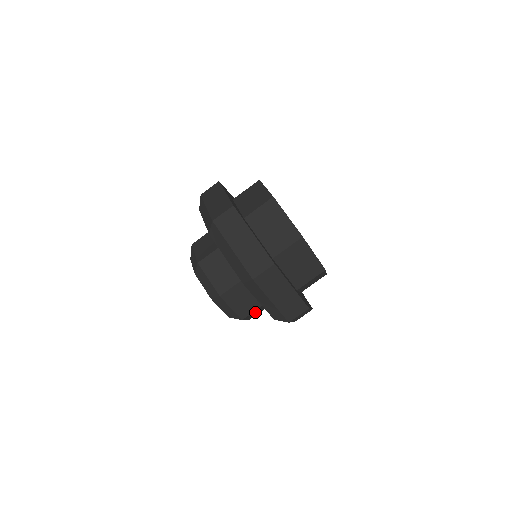
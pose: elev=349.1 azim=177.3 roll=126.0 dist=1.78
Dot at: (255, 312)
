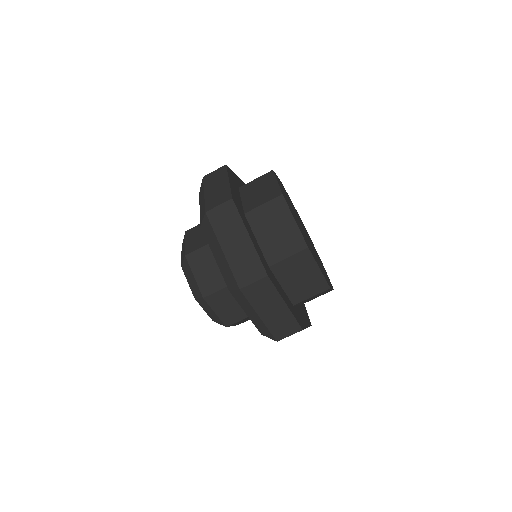
Dot at: (244, 320)
